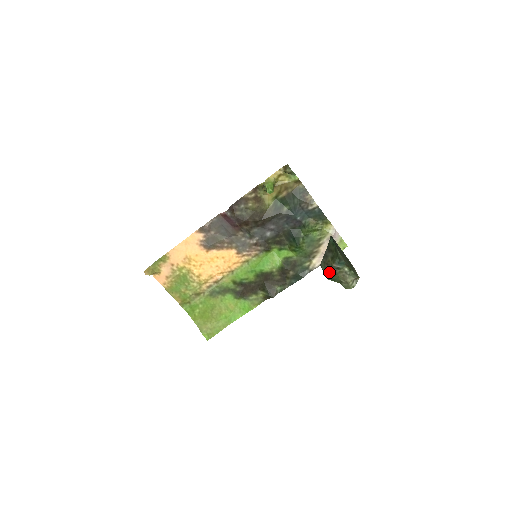
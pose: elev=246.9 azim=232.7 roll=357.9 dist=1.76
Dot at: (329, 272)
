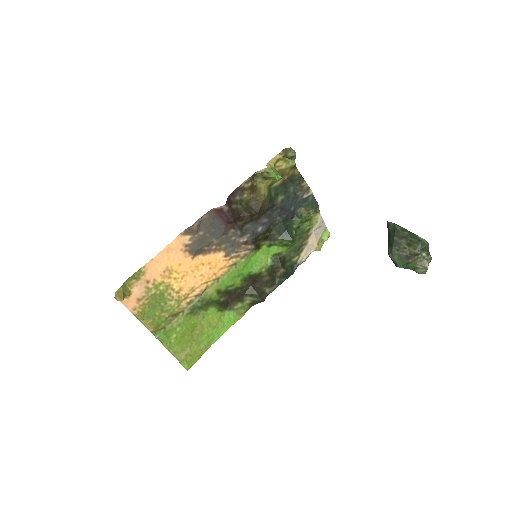
Dot at: (405, 260)
